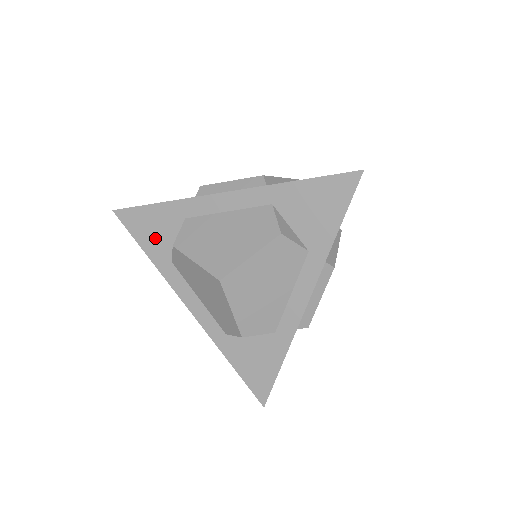
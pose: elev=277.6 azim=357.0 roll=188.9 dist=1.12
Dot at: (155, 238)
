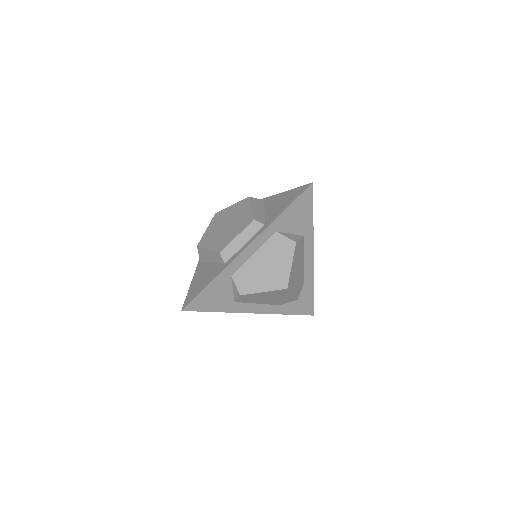
Dot at: (218, 300)
